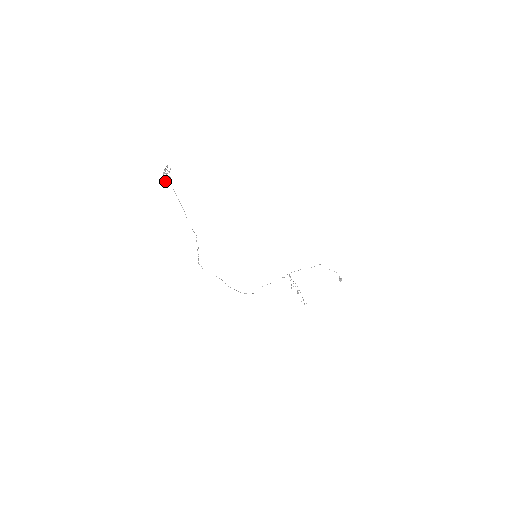
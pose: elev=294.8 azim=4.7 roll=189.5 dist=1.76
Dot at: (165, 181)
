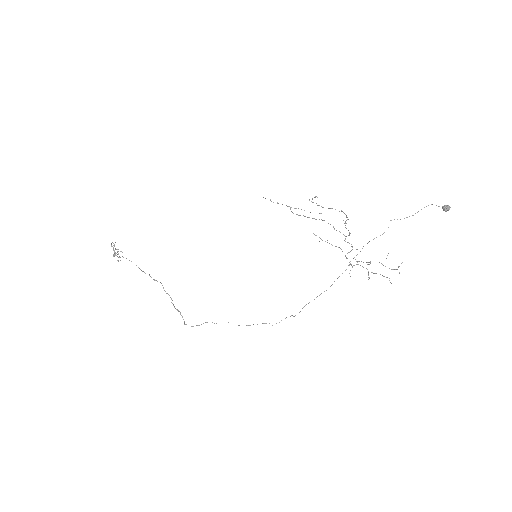
Dot at: occluded
